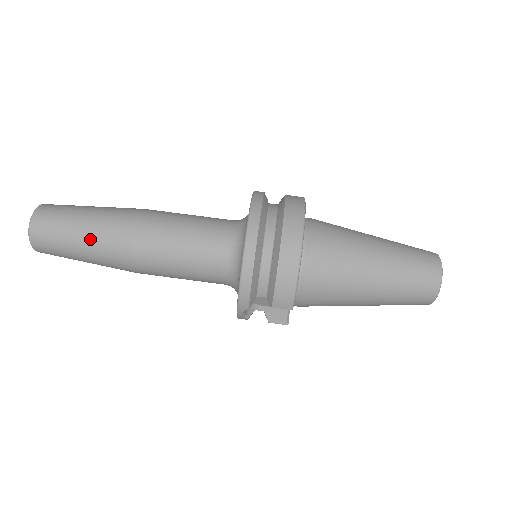
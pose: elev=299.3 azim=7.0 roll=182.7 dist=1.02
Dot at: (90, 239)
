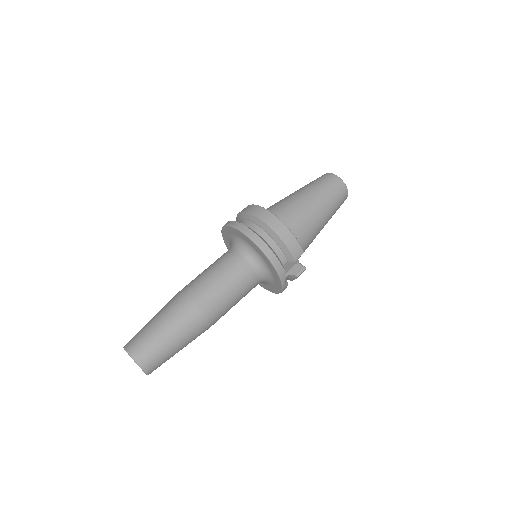
Dot at: (175, 329)
